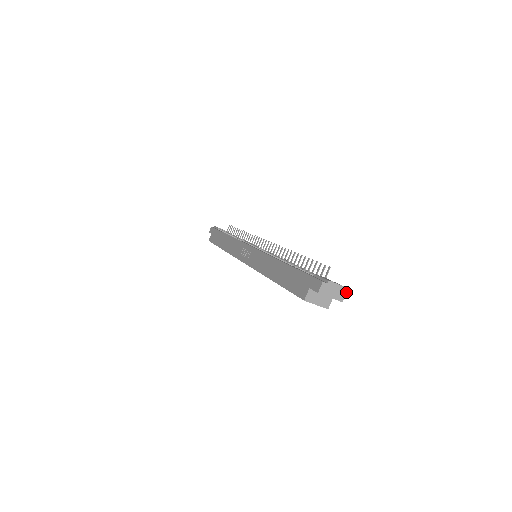
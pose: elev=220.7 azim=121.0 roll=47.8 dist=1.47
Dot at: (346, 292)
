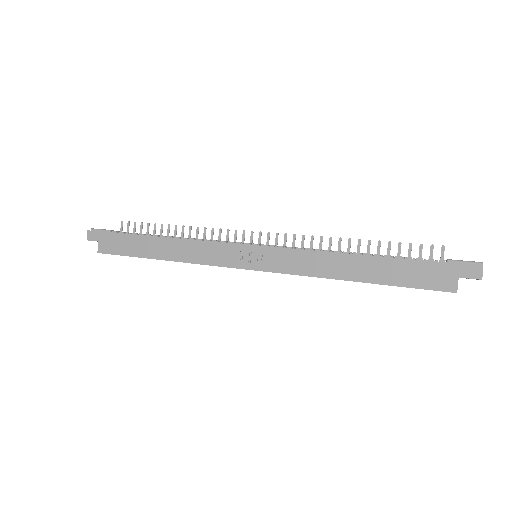
Dot at: occluded
